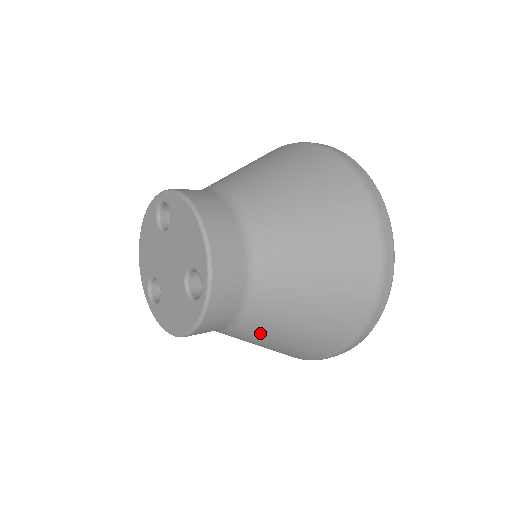
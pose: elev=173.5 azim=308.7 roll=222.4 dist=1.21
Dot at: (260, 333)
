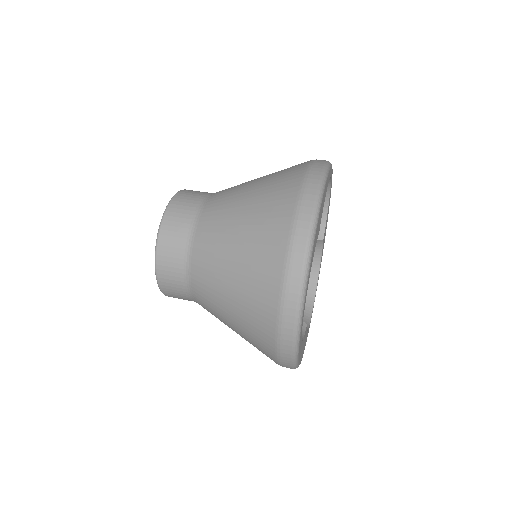
Dot at: (214, 315)
